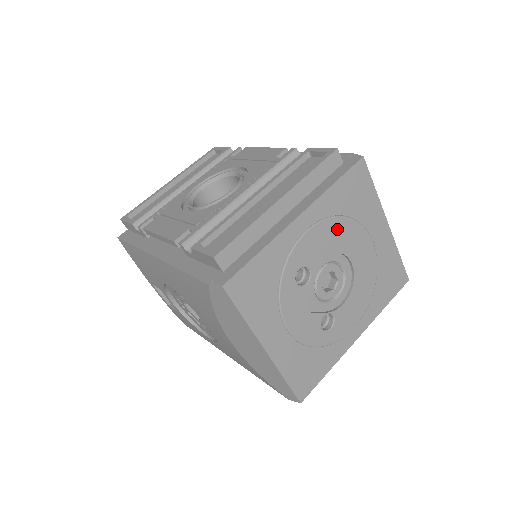
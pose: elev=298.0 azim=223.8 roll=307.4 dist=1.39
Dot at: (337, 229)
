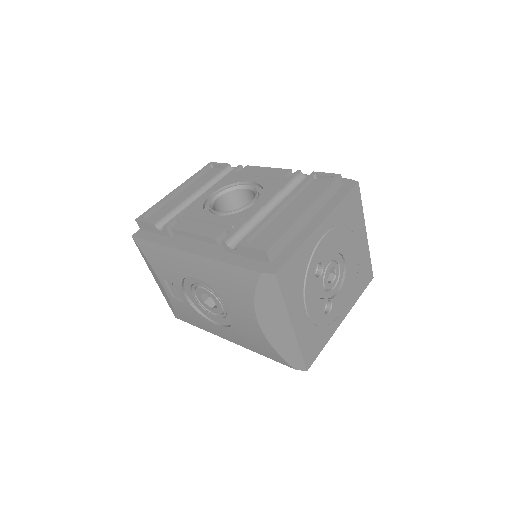
Dot at: (340, 235)
